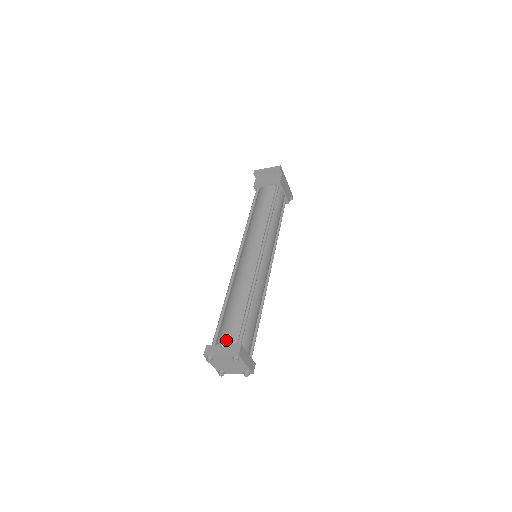
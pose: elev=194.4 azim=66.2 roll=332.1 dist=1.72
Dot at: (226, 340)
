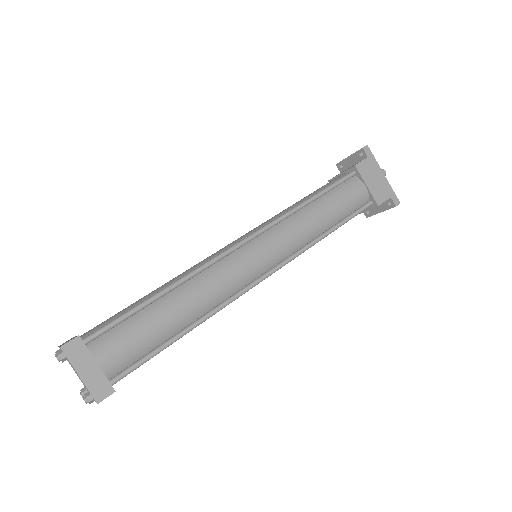
Dot at: (86, 332)
